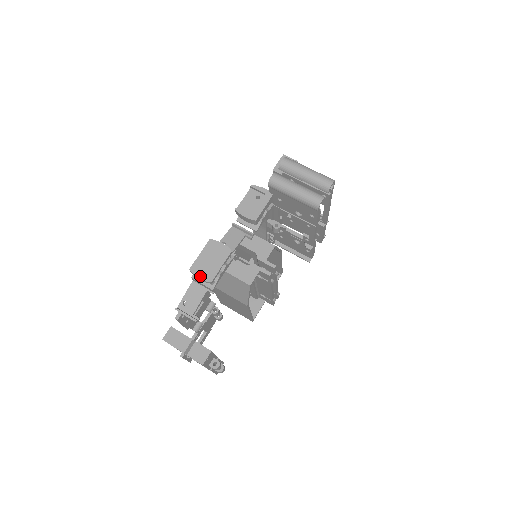
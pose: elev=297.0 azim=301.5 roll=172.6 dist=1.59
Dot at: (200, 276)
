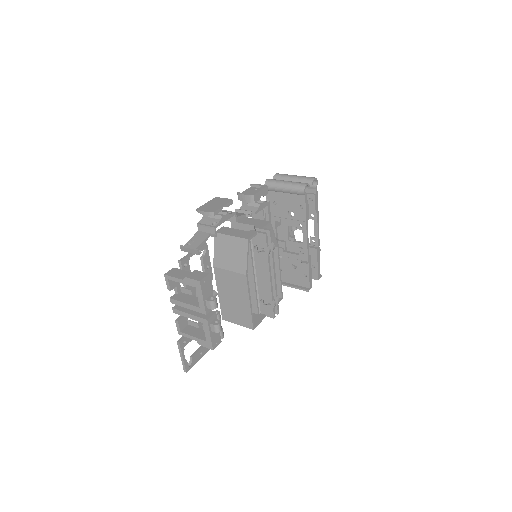
Dot at: (205, 211)
